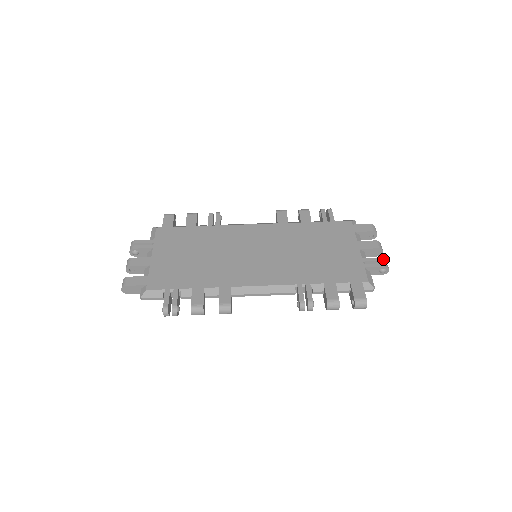
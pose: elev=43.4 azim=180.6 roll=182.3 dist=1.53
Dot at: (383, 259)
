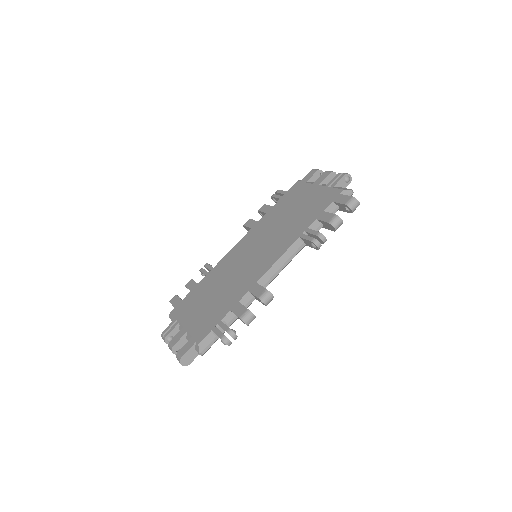
Dot at: (339, 173)
